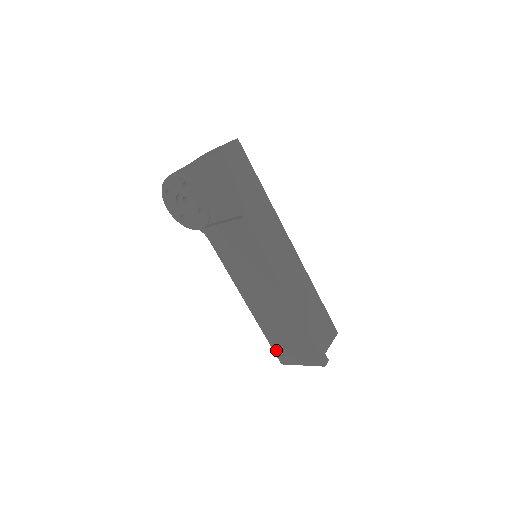
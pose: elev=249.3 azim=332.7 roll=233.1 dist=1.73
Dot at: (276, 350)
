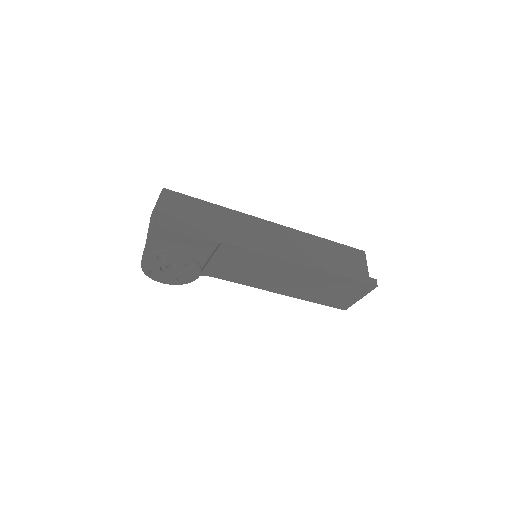
Dot at: (332, 305)
